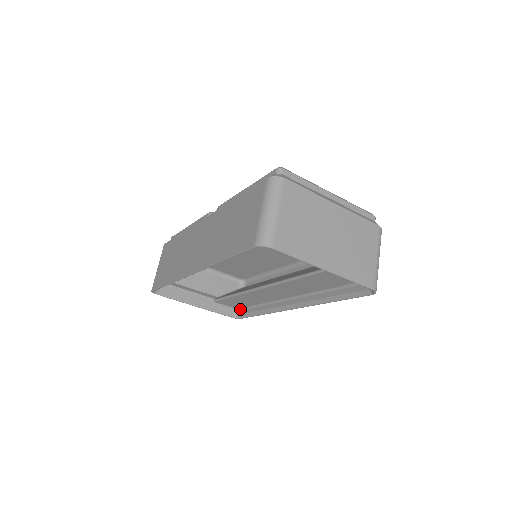
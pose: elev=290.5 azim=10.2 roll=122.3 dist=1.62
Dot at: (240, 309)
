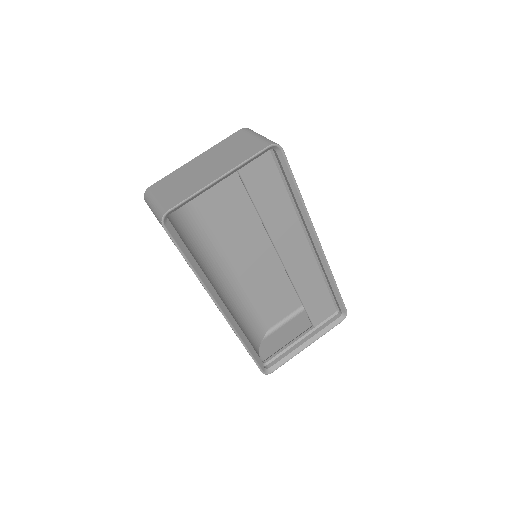
Dot at: (336, 307)
